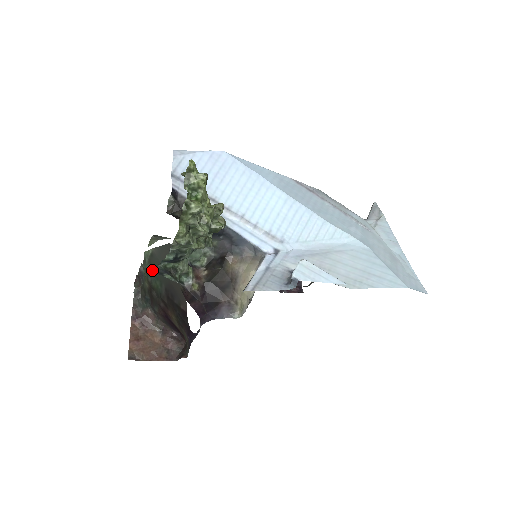
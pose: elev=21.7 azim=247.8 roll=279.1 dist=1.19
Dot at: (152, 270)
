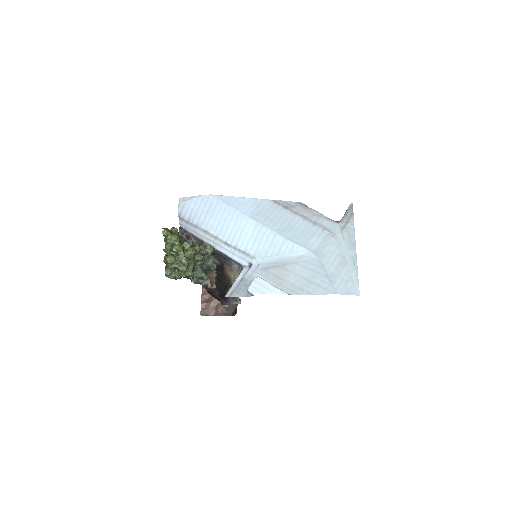
Dot at: occluded
